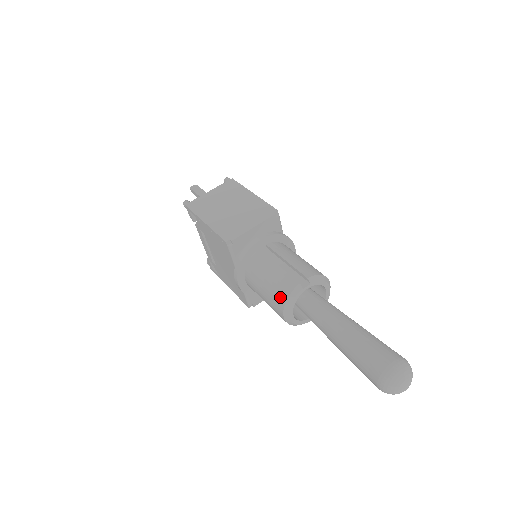
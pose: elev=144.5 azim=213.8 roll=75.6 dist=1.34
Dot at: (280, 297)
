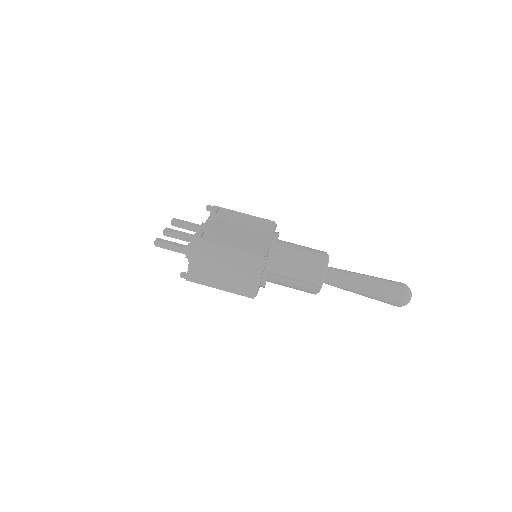
Dot at: occluded
